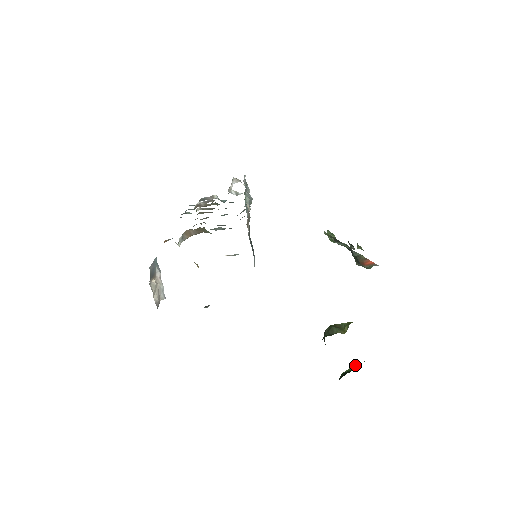
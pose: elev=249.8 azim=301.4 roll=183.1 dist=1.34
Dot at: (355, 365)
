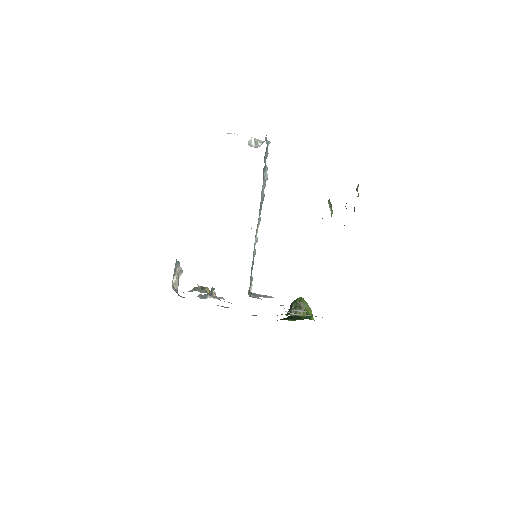
Dot at: occluded
